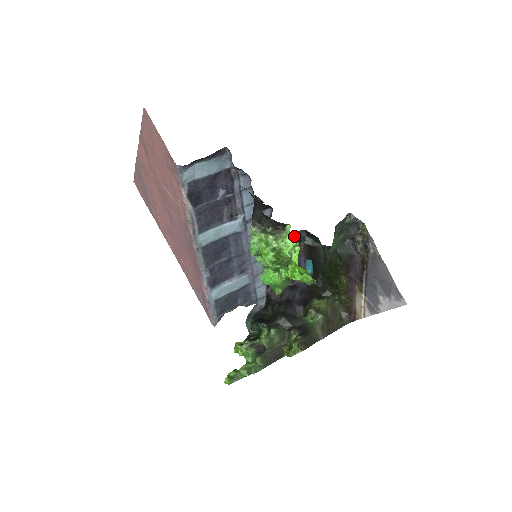
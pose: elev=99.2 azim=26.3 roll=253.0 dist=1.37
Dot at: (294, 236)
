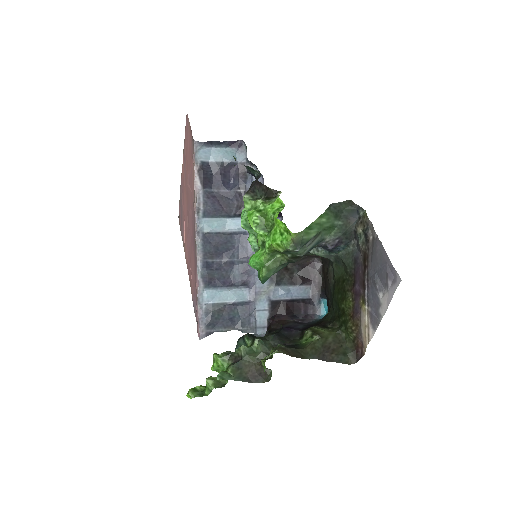
Dot at: (308, 264)
